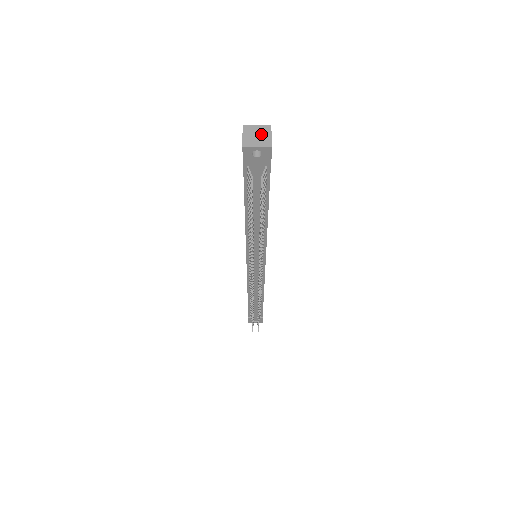
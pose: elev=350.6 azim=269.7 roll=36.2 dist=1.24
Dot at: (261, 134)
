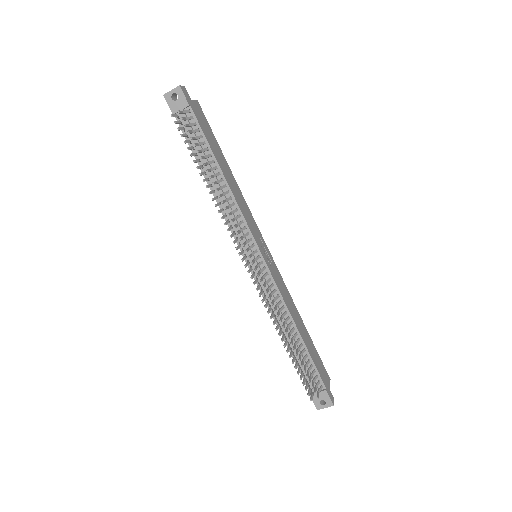
Dot at: occluded
